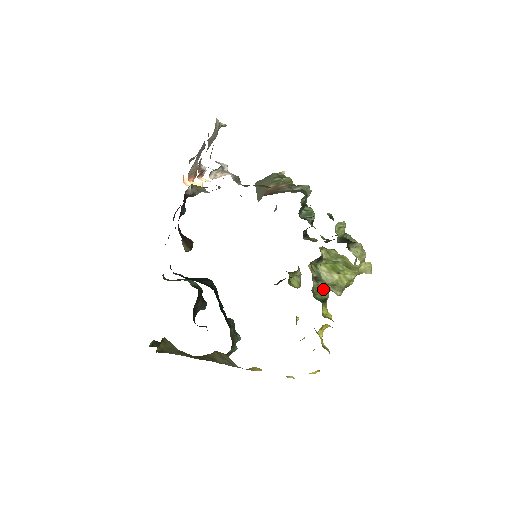
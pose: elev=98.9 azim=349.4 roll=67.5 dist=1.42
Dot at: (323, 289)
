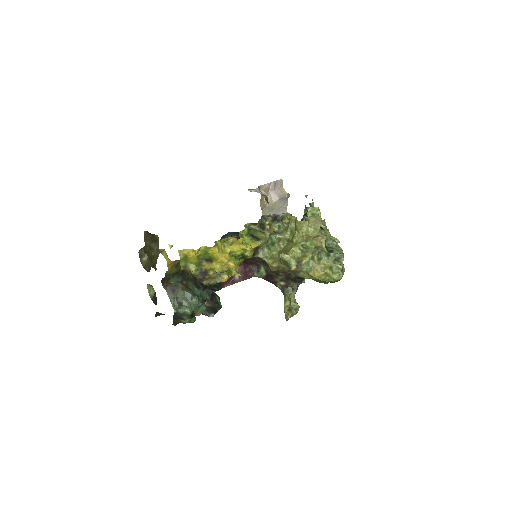
Dot at: (262, 234)
